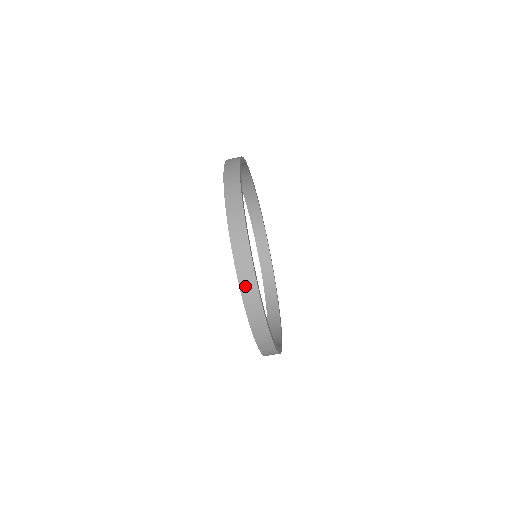
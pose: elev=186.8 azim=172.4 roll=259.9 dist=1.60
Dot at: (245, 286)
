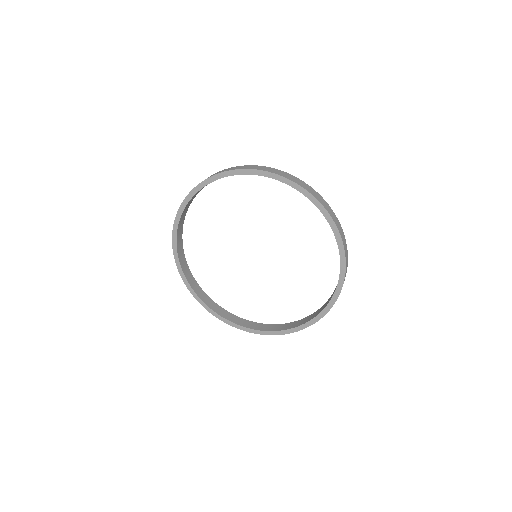
Dot at: (342, 235)
